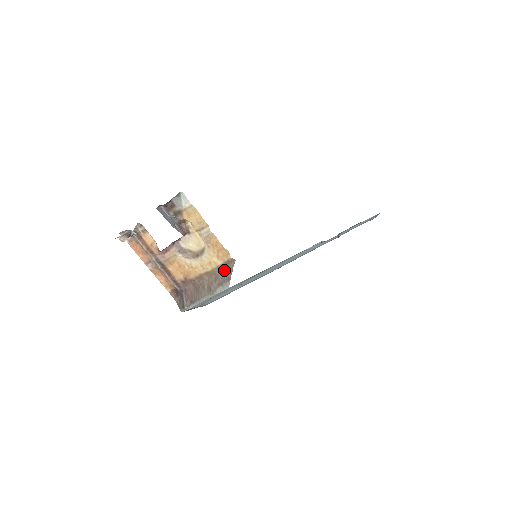
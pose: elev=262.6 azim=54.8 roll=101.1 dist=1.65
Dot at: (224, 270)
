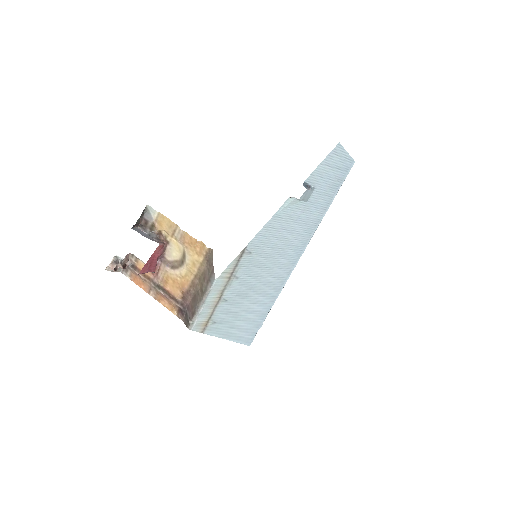
Dot at: (207, 265)
